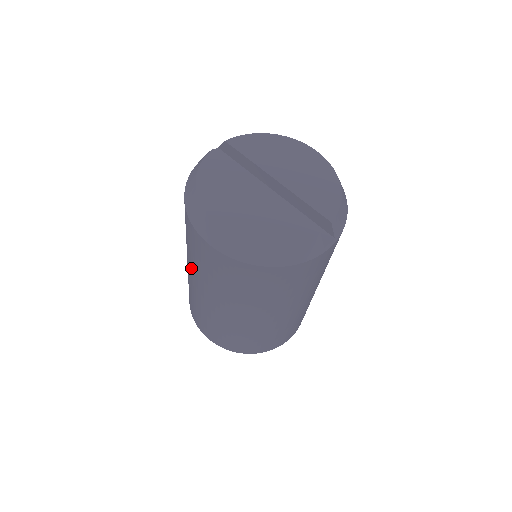
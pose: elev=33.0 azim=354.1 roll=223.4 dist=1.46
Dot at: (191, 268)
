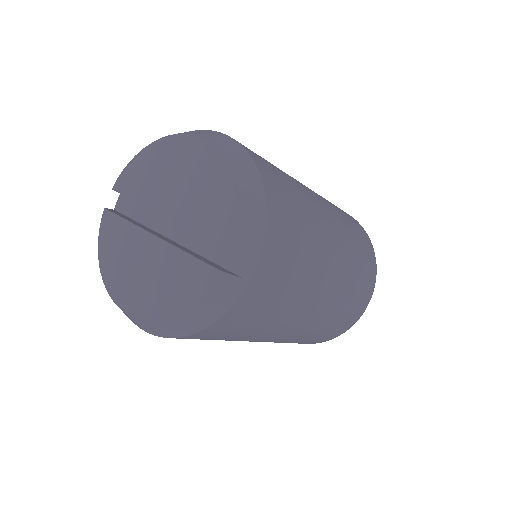
Dot at: occluded
